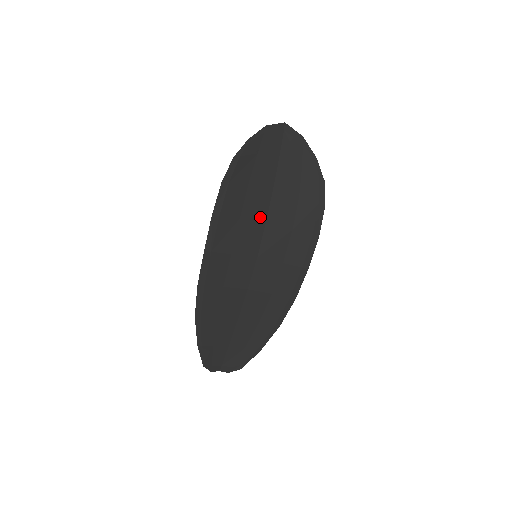
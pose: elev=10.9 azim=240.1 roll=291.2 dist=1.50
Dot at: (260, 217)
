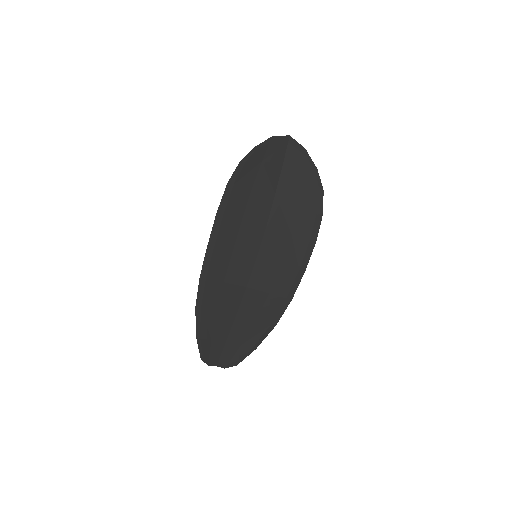
Dot at: (261, 219)
